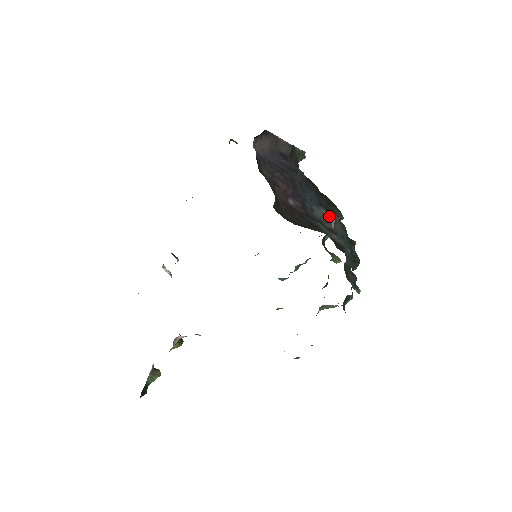
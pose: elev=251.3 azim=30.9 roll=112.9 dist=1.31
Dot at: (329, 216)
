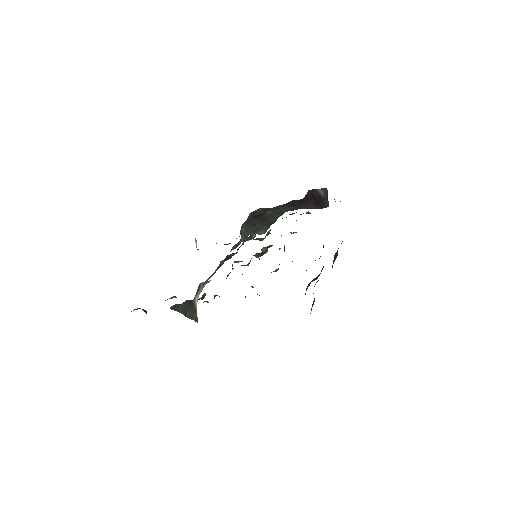
Dot at: occluded
